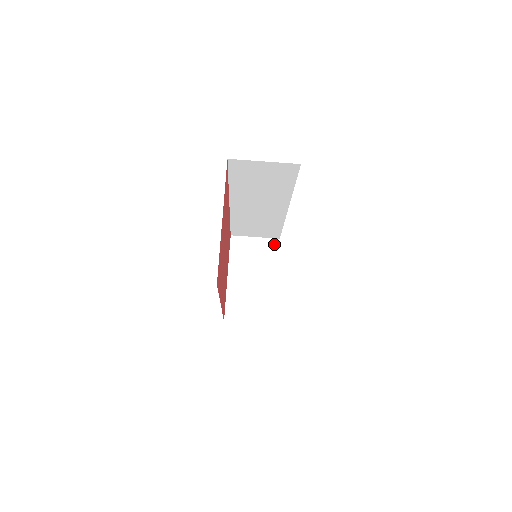
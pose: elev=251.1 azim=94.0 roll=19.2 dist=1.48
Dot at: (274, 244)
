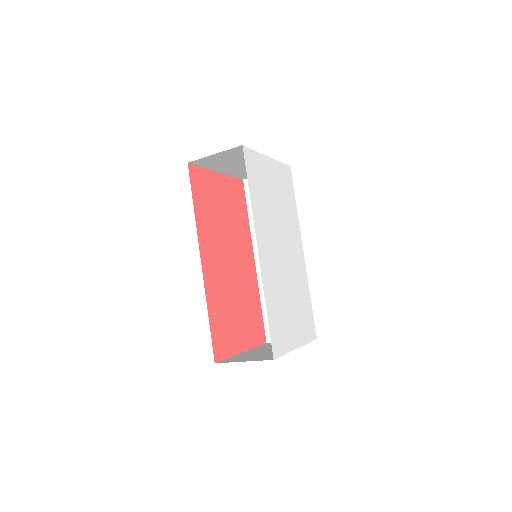
Dot at: (240, 149)
